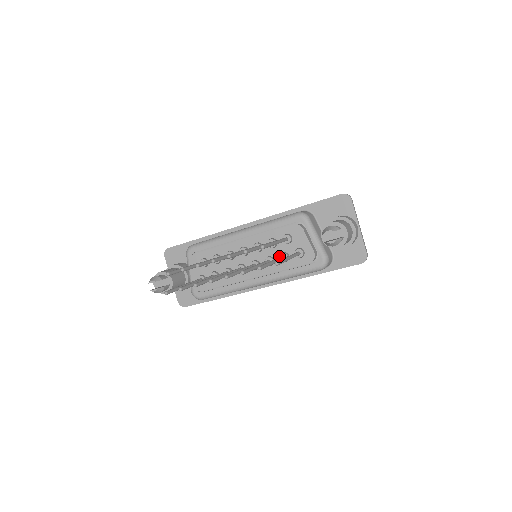
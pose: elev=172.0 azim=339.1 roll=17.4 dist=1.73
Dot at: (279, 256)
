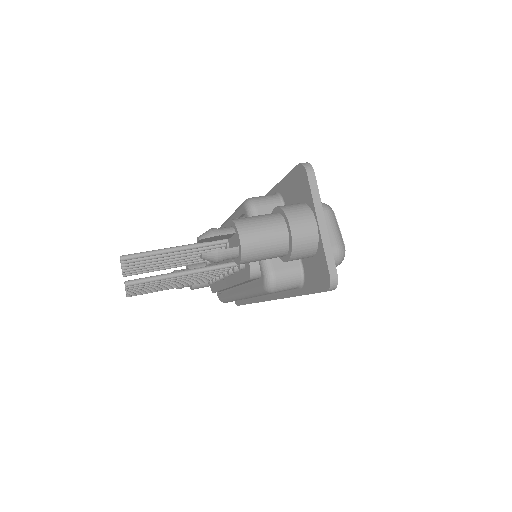
Dot at: occluded
